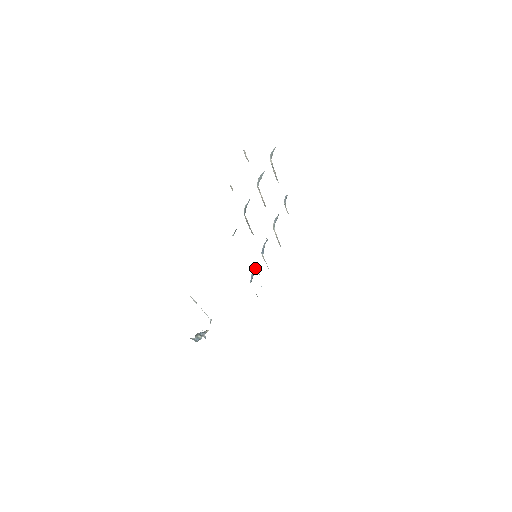
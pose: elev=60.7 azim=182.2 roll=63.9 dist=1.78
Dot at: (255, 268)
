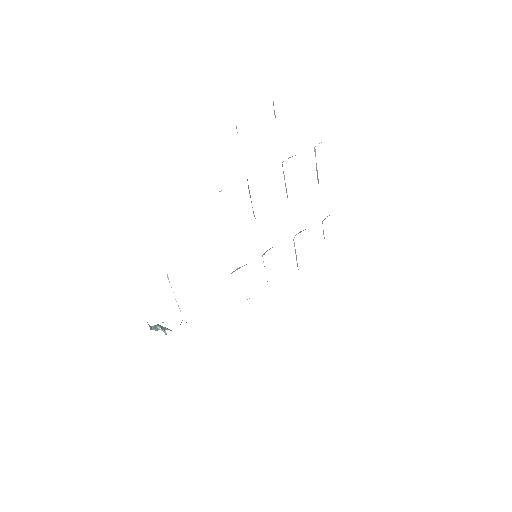
Dot at: occluded
